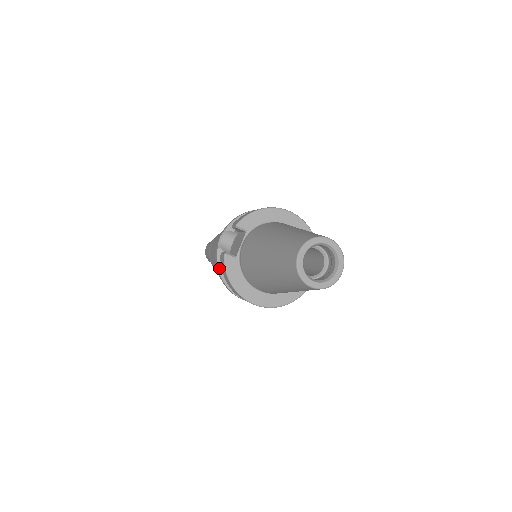
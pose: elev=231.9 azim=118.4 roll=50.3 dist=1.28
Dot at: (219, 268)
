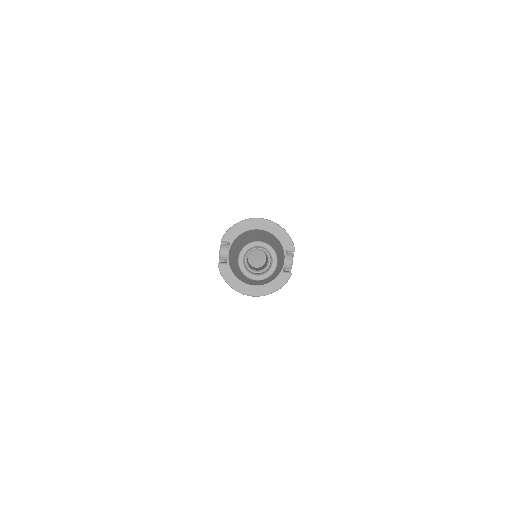
Dot at: occluded
